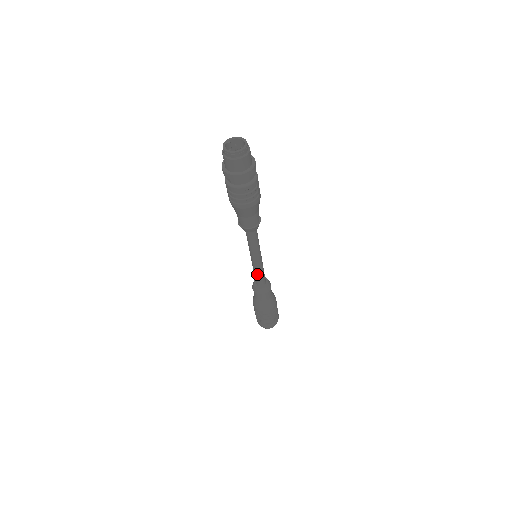
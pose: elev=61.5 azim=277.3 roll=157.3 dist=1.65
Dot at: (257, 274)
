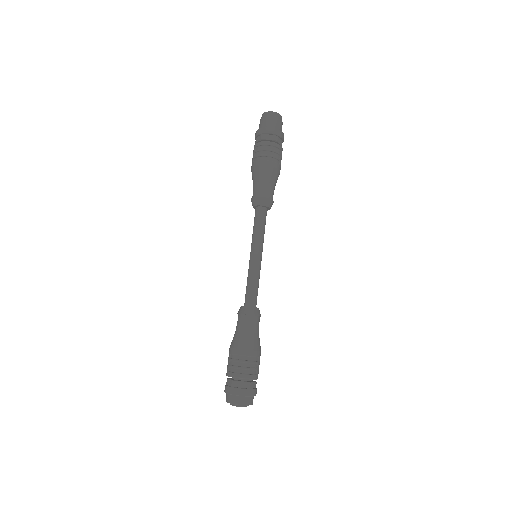
Dot at: (251, 281)
